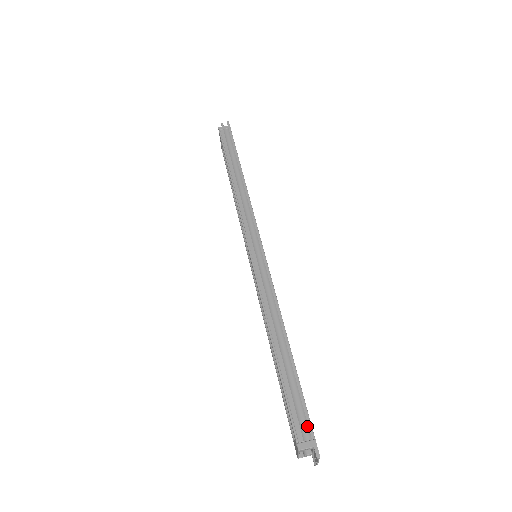
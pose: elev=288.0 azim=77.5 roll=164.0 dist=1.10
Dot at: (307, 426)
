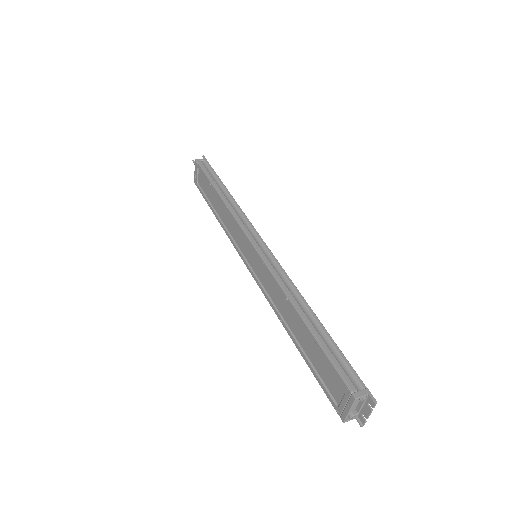
Dot at: (356, 378)
